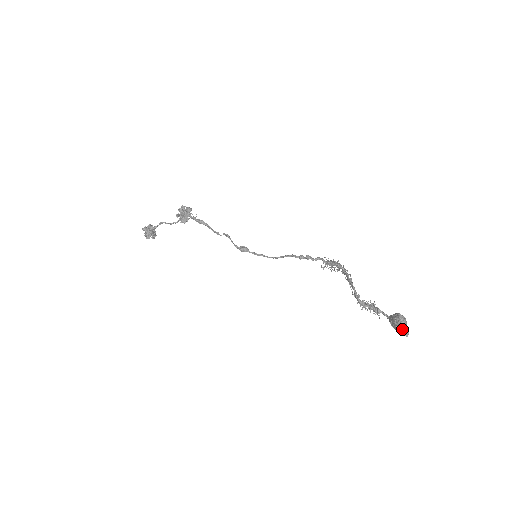
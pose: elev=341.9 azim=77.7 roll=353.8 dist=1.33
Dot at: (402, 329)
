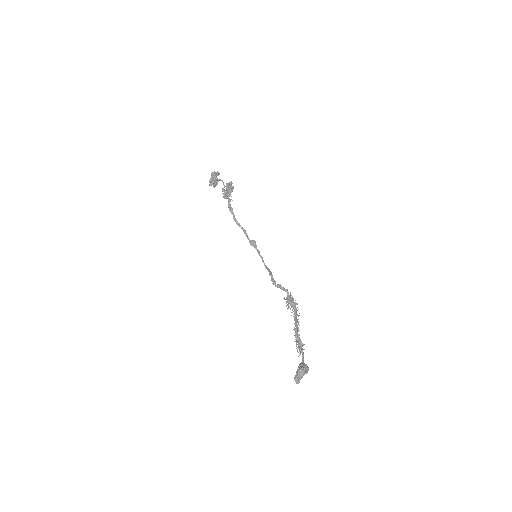
Dot at: (297, 378)
